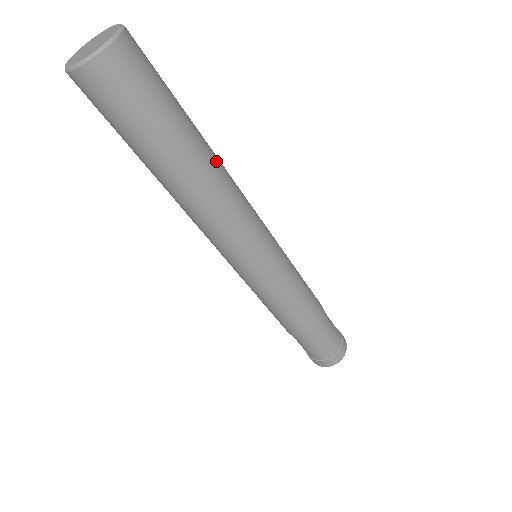
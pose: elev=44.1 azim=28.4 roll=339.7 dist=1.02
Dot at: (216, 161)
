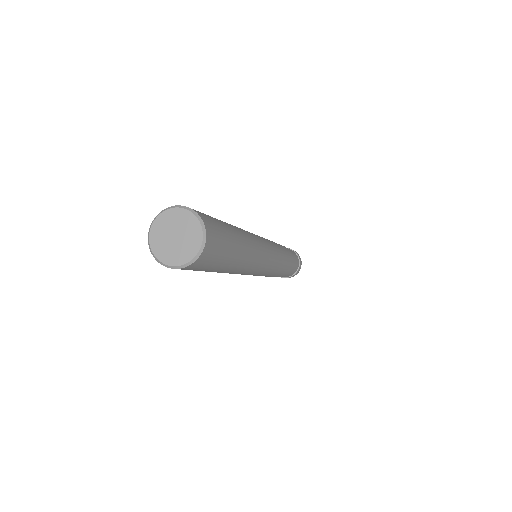
Dot at: (249, 249)
